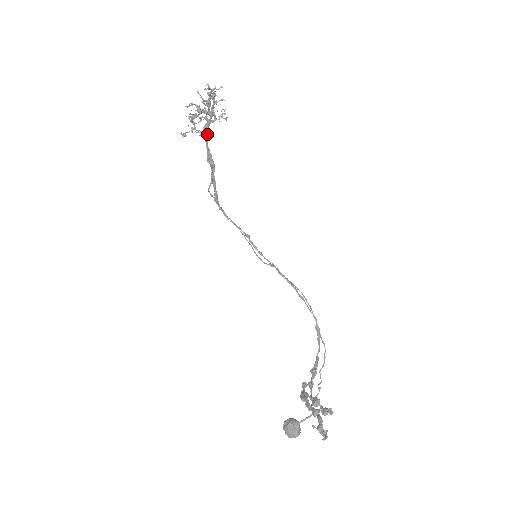
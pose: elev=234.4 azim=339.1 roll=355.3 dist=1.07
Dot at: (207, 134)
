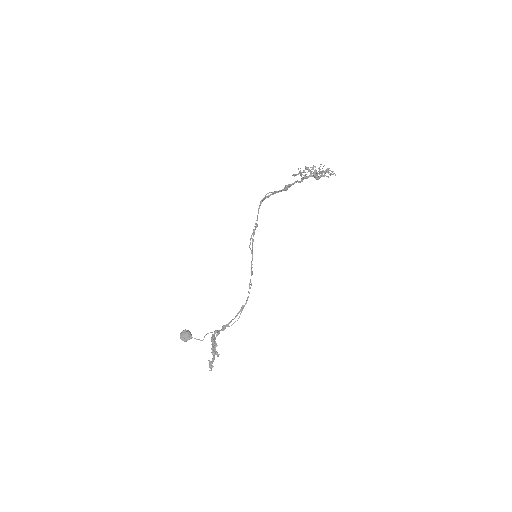
Dot at: occluded
